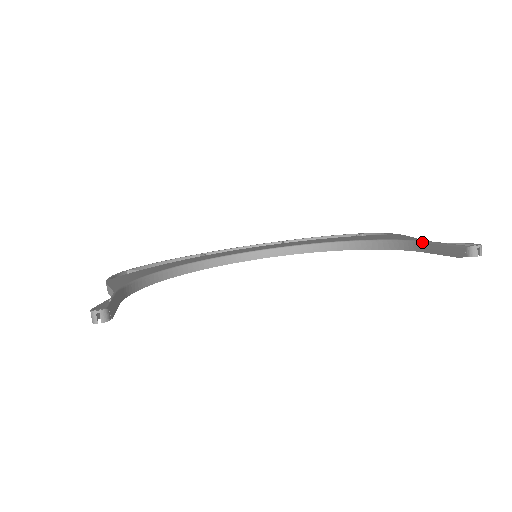
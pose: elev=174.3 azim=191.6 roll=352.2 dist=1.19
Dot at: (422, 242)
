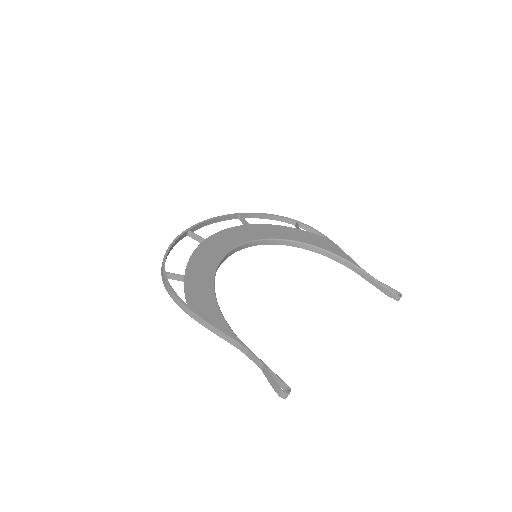
Dot at: (363, 271)
